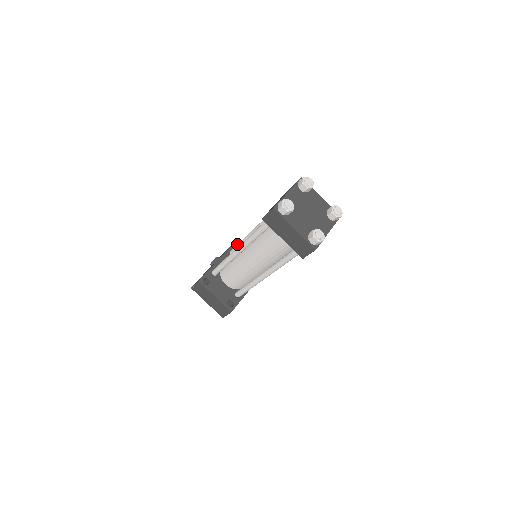
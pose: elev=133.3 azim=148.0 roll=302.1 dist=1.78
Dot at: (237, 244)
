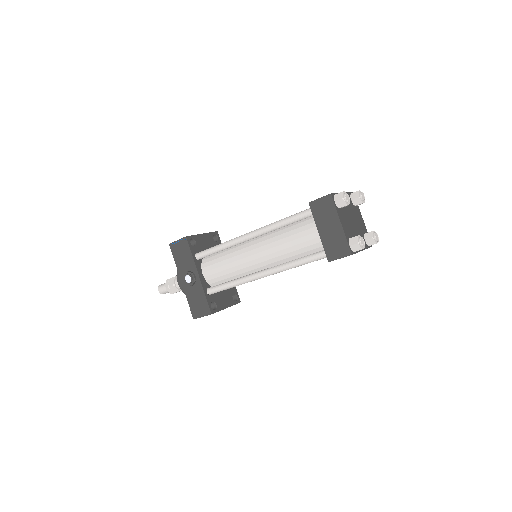
Dot at: (210, 252)
